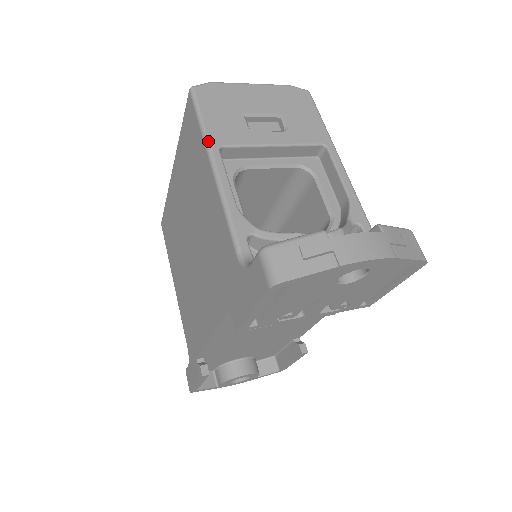
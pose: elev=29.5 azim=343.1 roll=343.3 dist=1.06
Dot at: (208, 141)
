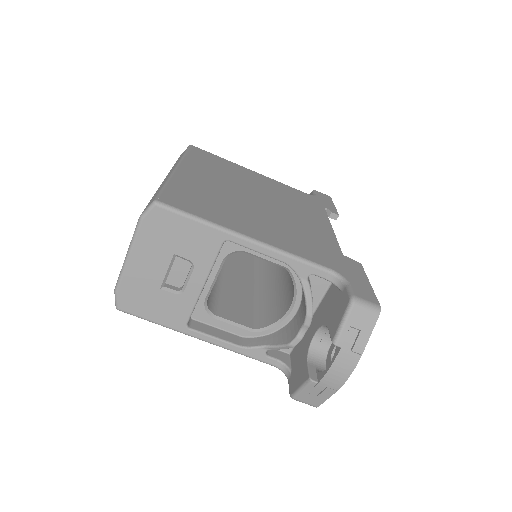
Dot at: (178, 331)
